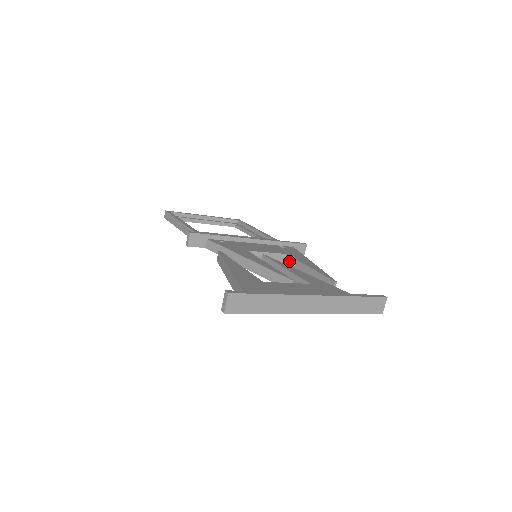
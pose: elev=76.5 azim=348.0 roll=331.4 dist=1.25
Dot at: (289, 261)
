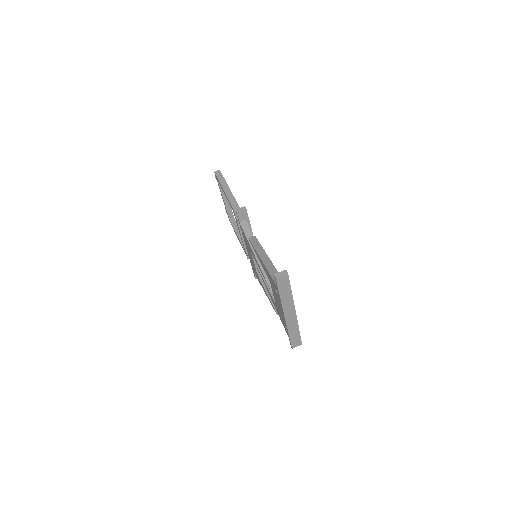
Dot at: occluded
